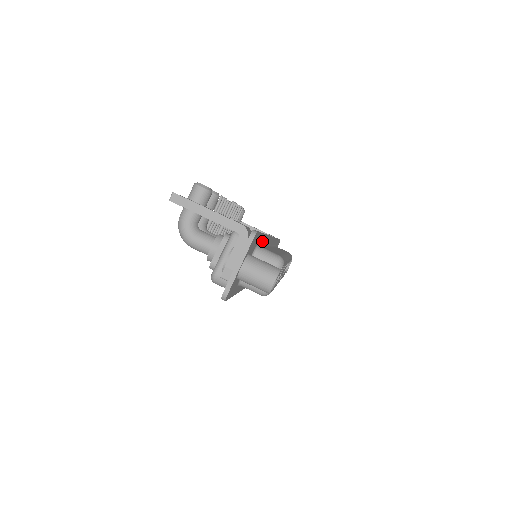
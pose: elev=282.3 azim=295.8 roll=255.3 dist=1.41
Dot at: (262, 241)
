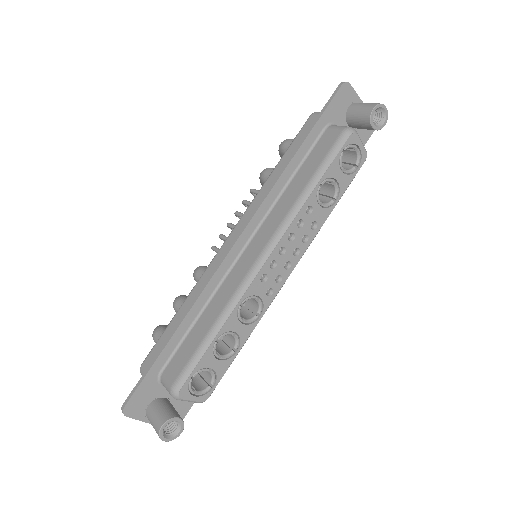
Dot at: occluded
